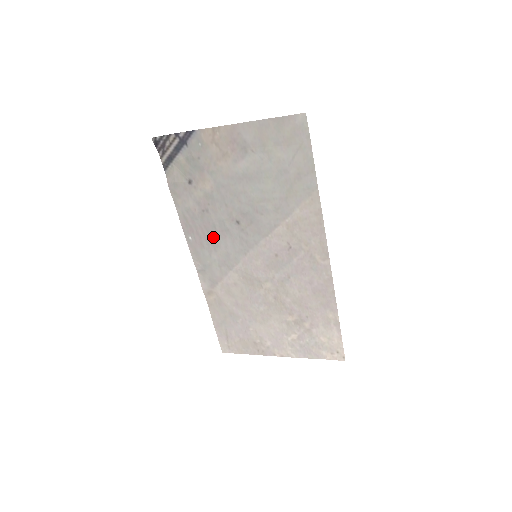
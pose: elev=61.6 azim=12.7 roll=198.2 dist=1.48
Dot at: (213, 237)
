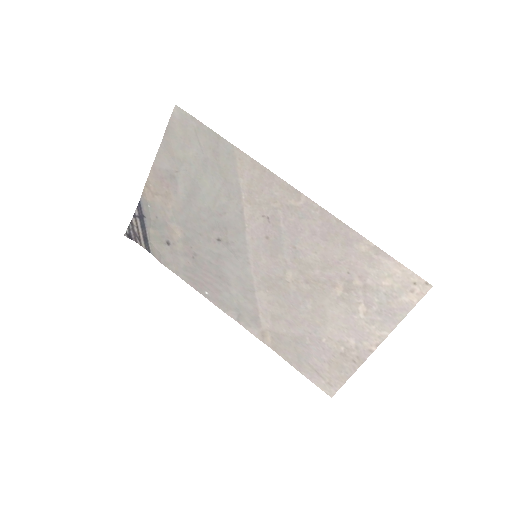
Dot at: (217, 274)
